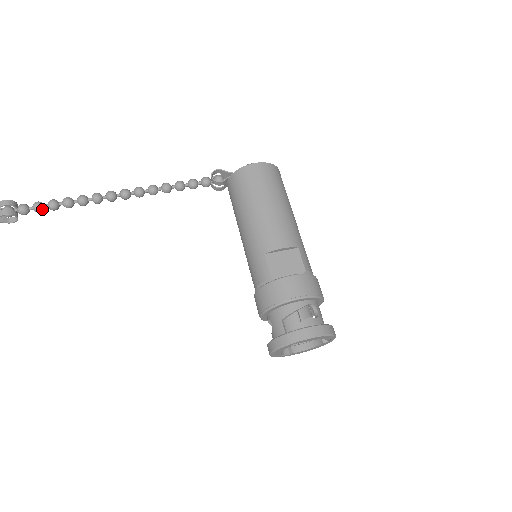
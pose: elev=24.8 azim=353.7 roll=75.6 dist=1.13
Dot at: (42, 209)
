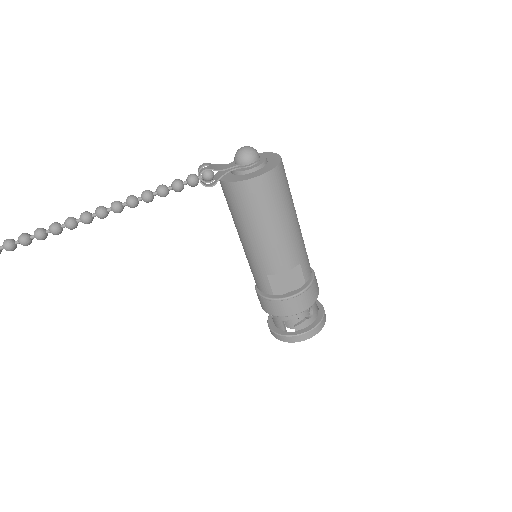
Dot at: (15, 248)
